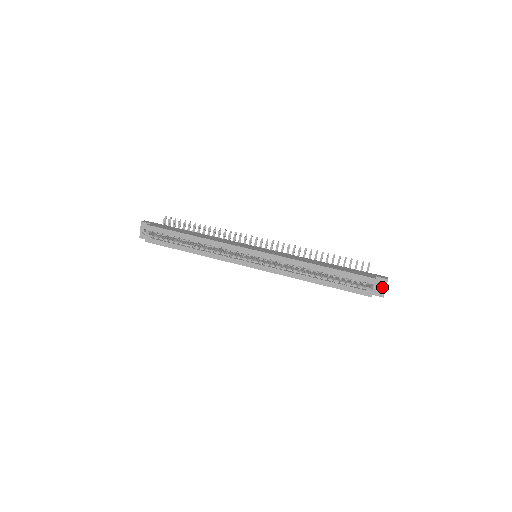
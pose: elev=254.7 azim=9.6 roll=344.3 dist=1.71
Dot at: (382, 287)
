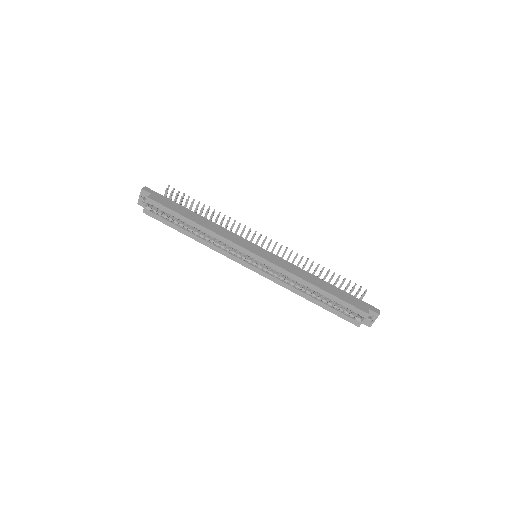
Dot at: (372, 319)
